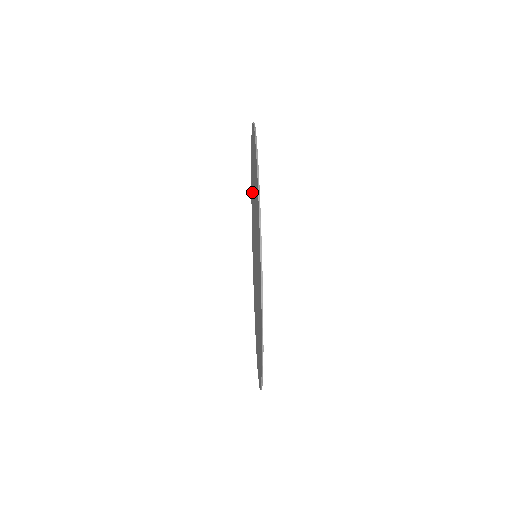
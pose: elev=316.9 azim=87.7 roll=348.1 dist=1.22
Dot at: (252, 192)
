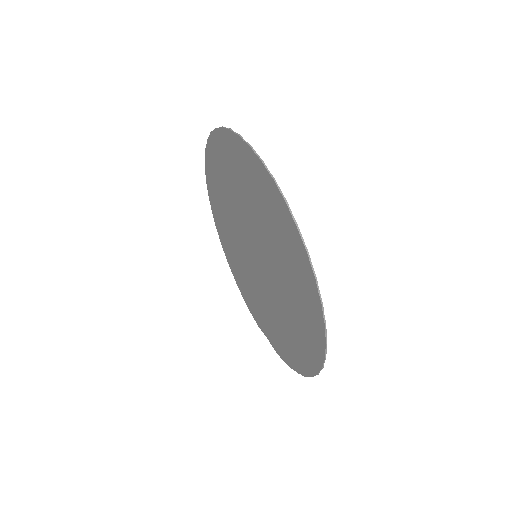
Dot at: (225, 178)
